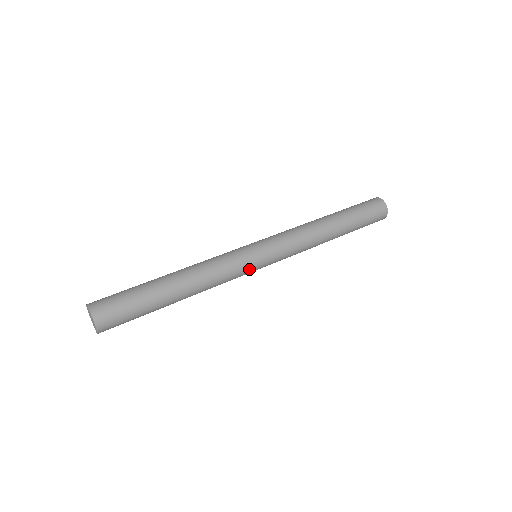
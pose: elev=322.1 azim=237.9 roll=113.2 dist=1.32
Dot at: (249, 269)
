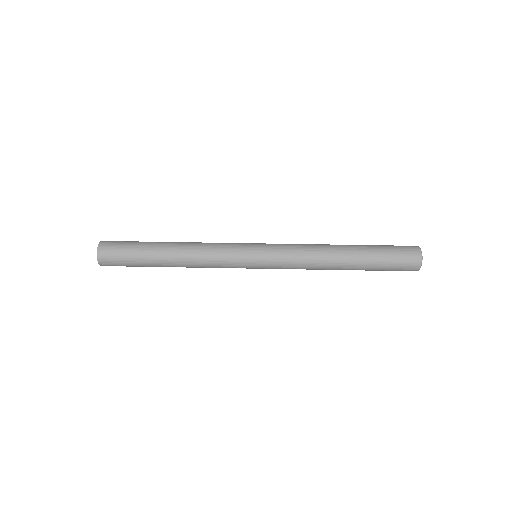
Dot at: (240, 256)
